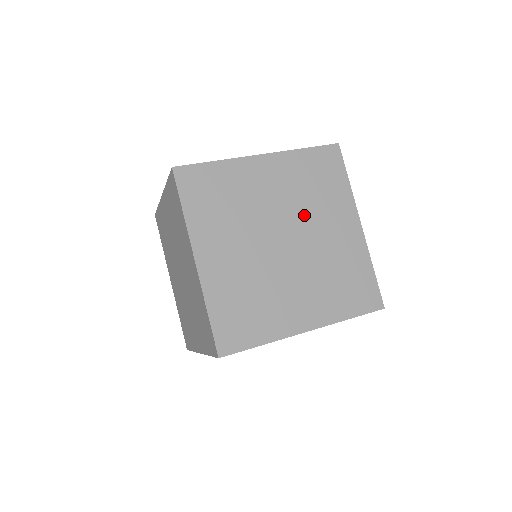
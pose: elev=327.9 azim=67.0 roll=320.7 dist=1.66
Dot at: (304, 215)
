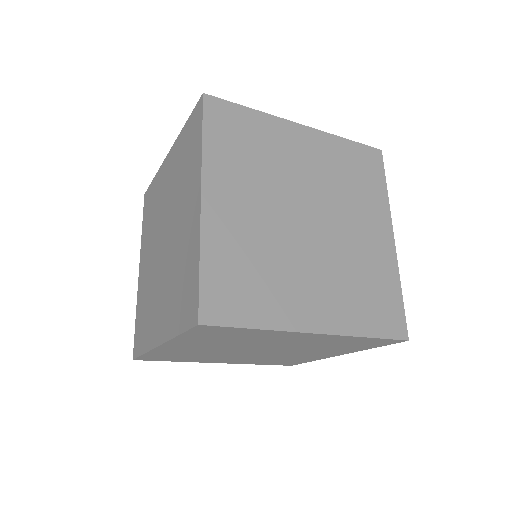
Dot at: (335, 202)
